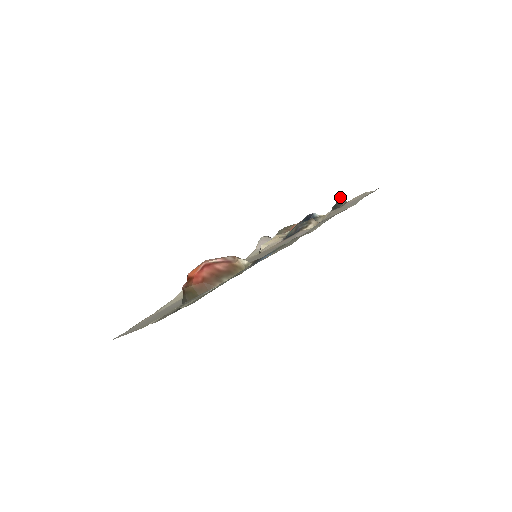
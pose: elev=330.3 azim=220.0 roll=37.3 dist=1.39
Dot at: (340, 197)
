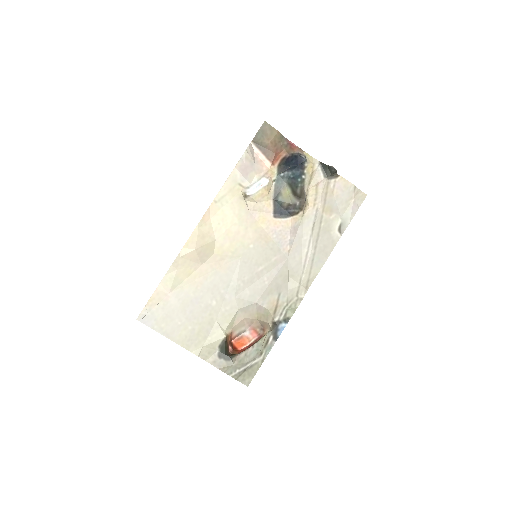
Dot at: (335, 171)
